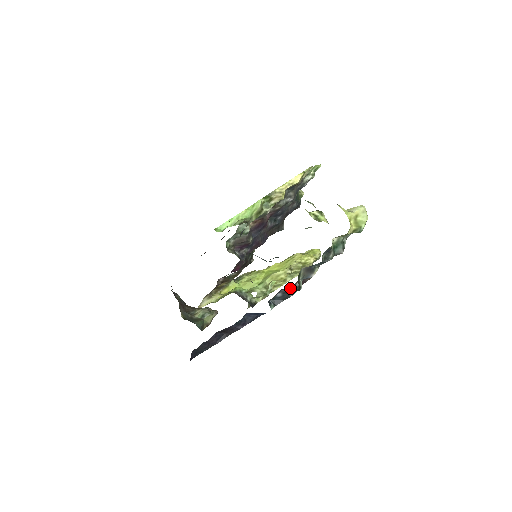
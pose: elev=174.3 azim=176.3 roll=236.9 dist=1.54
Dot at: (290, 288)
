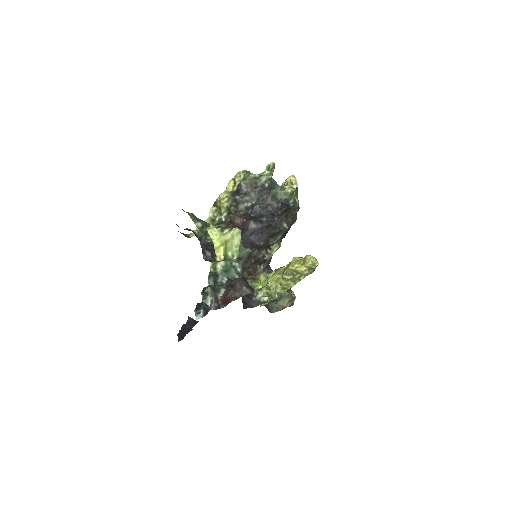
Dot at: (203, 303)
